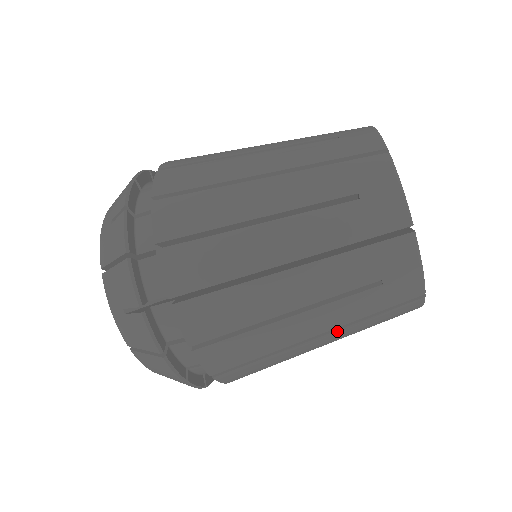
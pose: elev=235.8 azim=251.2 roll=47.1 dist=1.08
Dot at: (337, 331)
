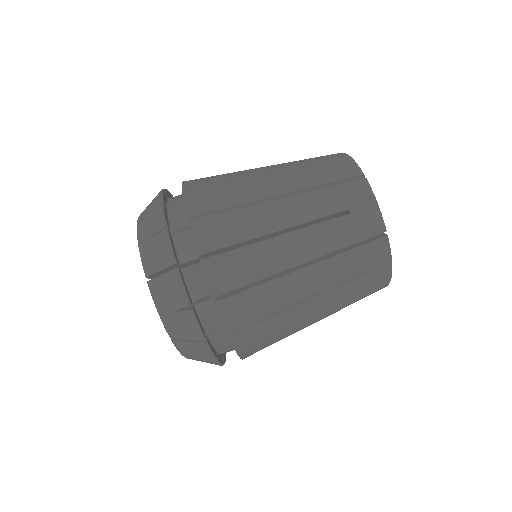
Dot at: (297, 196)
